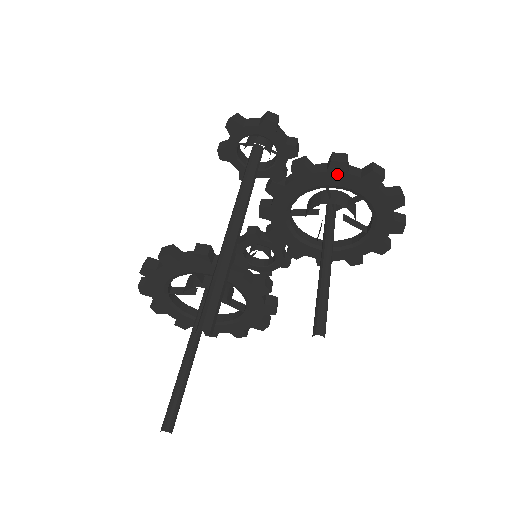
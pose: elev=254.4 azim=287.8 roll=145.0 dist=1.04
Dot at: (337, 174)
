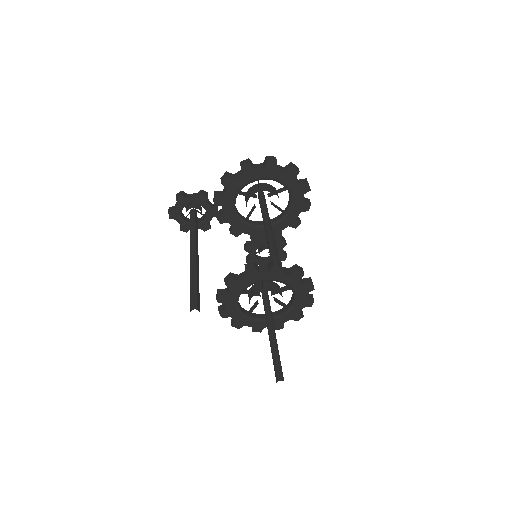
Dot at: (232, 185)
